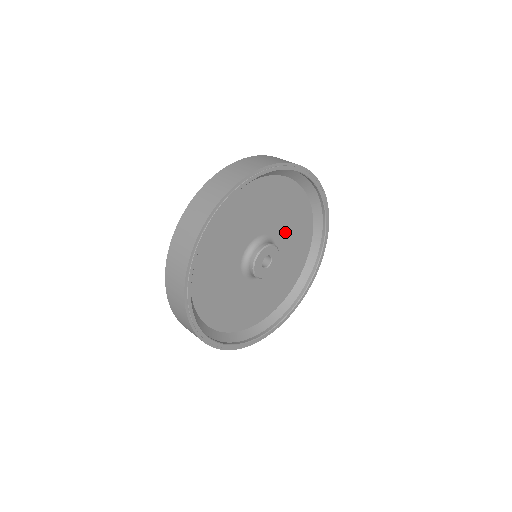
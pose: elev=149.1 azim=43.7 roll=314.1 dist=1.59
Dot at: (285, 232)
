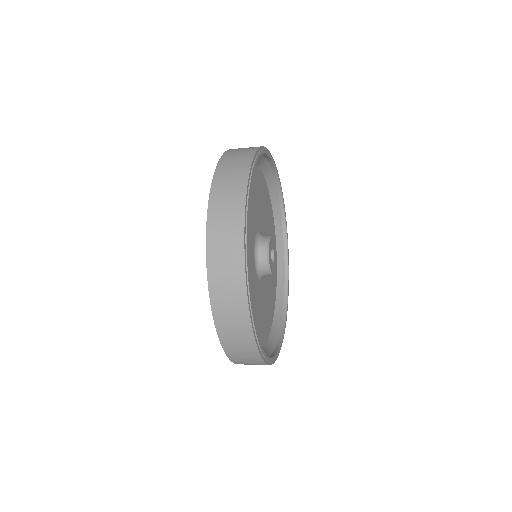
Dot at: (263, 219)
